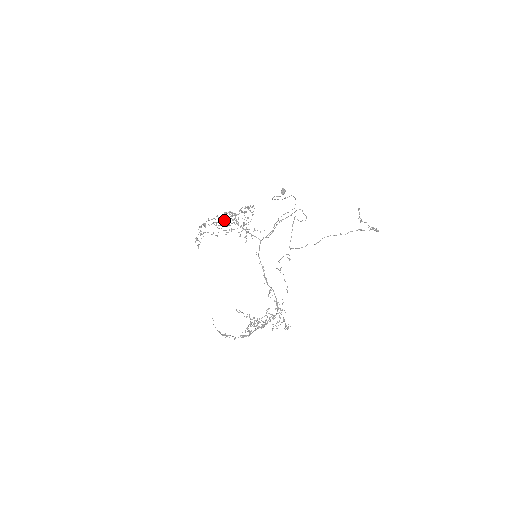
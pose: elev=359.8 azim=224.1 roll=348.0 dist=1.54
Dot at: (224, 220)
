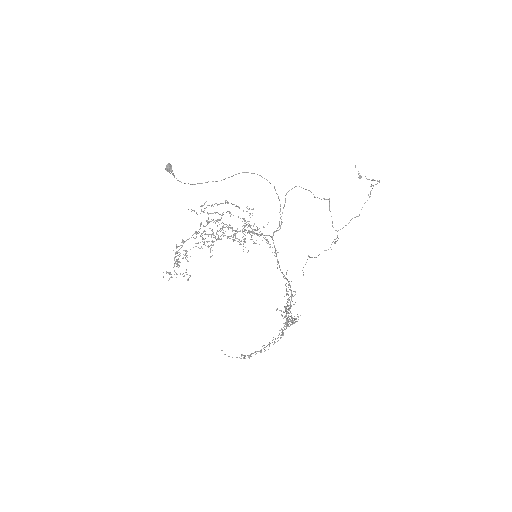
Dot at: (223, 233)
